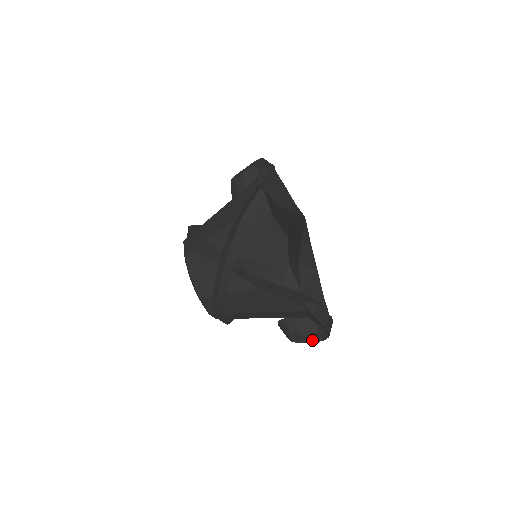
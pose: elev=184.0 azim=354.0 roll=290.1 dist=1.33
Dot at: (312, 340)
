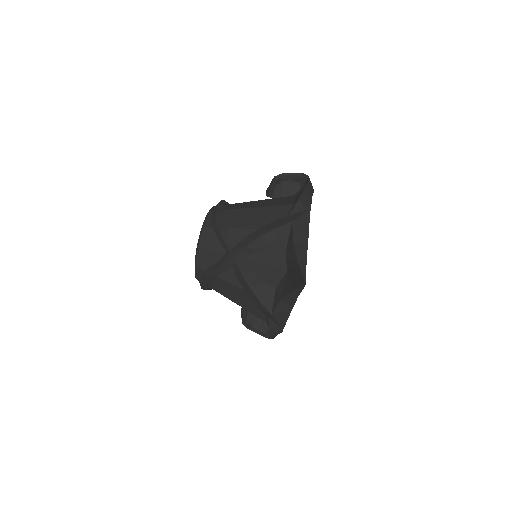
Dot at: (259, 333)
